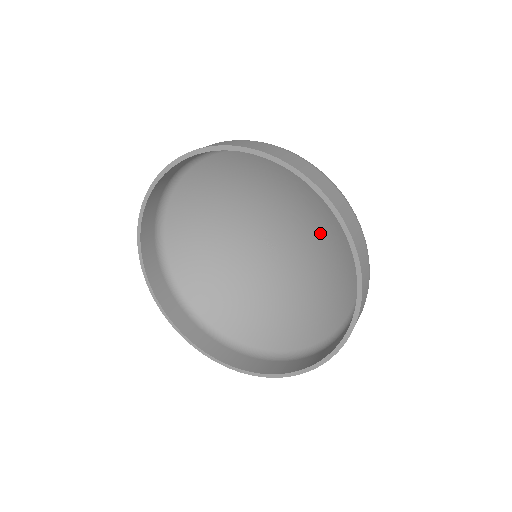
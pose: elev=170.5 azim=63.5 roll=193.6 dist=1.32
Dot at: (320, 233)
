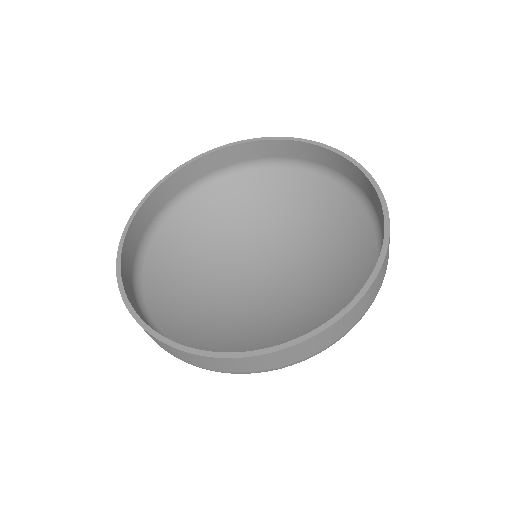
Dot at: (325, 242)
